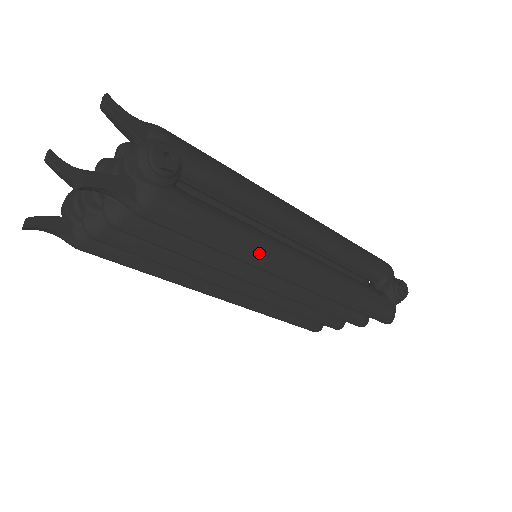
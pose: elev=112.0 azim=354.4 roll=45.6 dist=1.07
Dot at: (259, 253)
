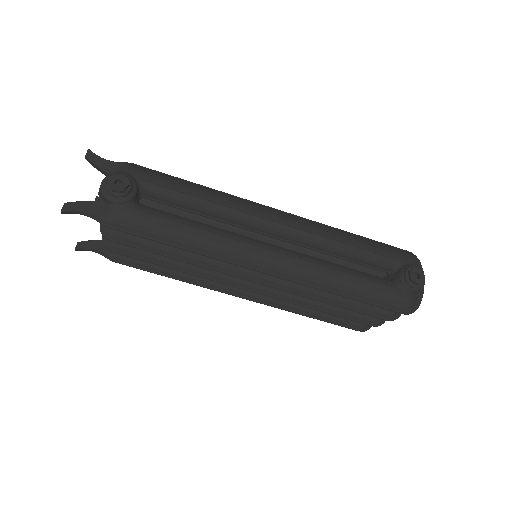
Dot at: (216, 247)
